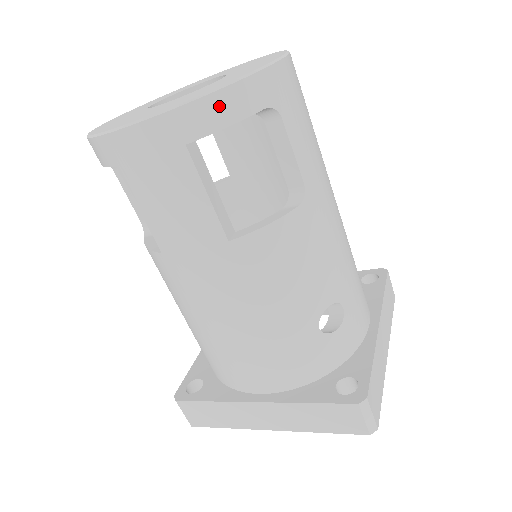
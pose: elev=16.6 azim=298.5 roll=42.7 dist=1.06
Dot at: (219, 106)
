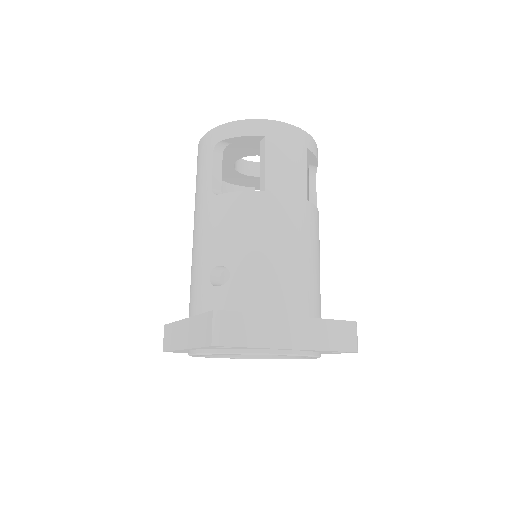
Dot at: (316, 148)
